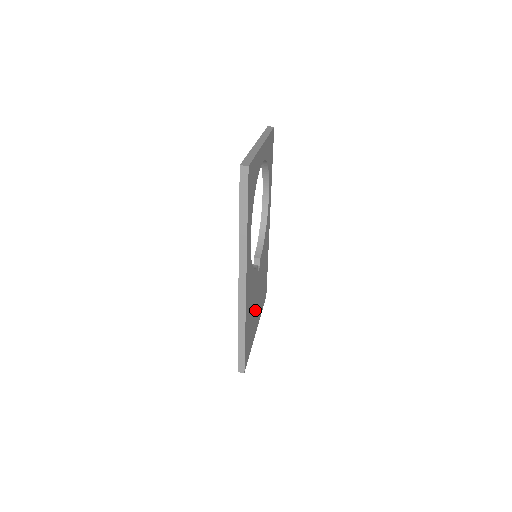
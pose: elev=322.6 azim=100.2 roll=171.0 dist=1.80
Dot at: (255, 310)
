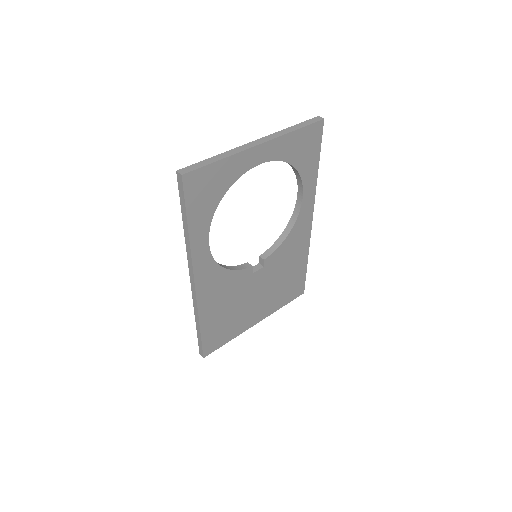
Dot at: (247, 306)
